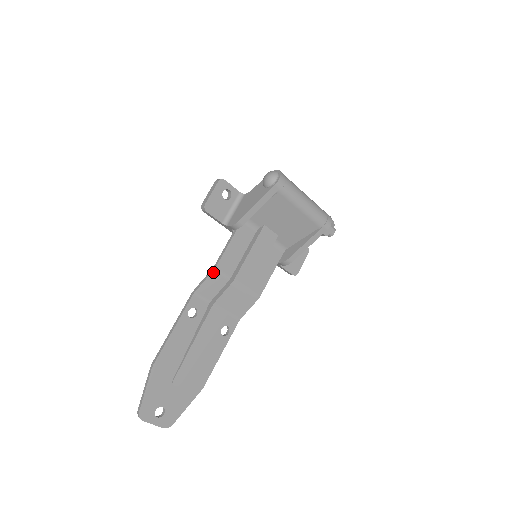
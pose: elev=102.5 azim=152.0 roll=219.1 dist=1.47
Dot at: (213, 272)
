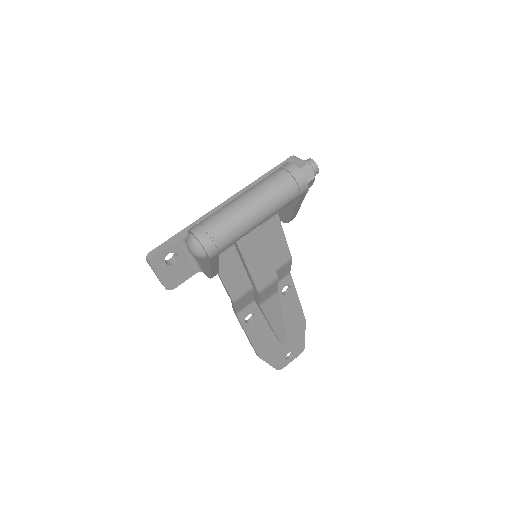
Dot at: (235, 303)
